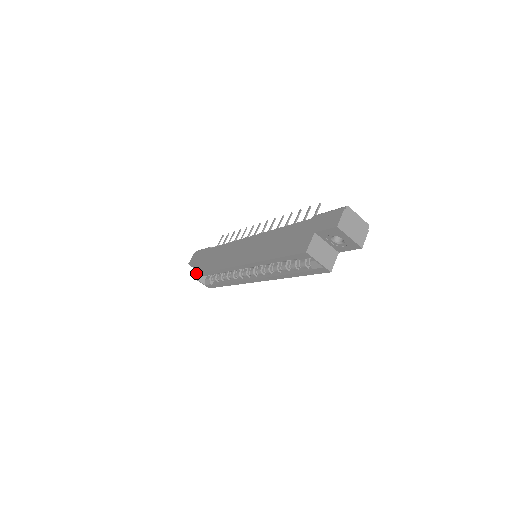
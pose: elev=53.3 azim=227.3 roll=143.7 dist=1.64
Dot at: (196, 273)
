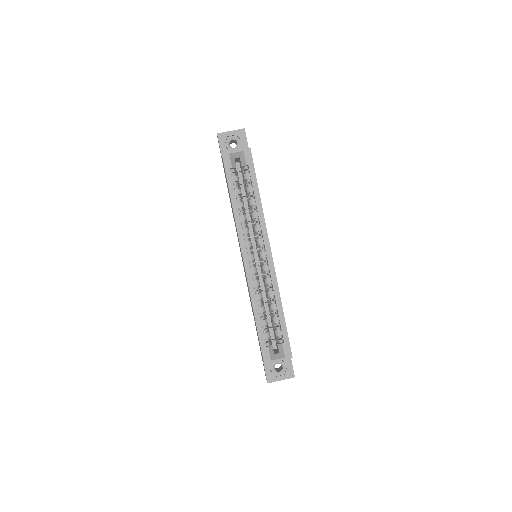
Dot at: occluded
